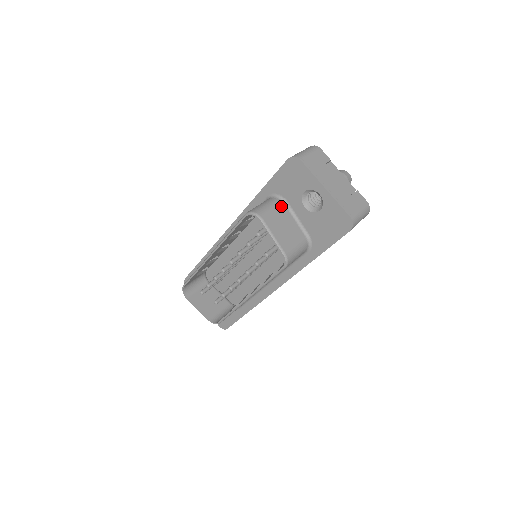
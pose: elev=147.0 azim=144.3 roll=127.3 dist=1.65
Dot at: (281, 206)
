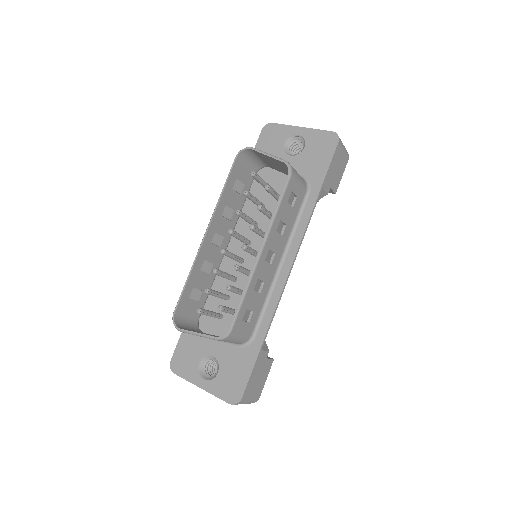
Dot at: occluded
